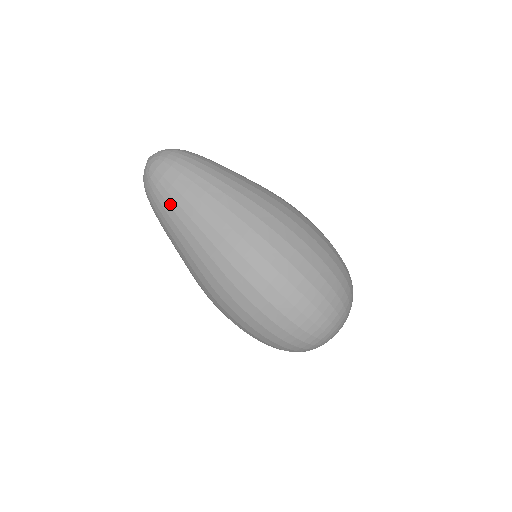
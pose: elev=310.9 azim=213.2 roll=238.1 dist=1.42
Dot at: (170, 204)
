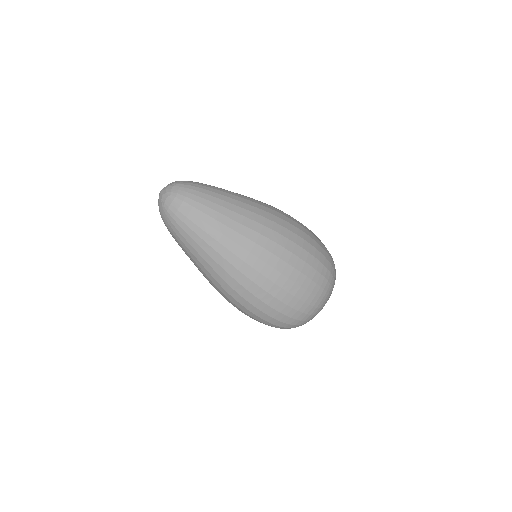
Dot at: (177, 242)
